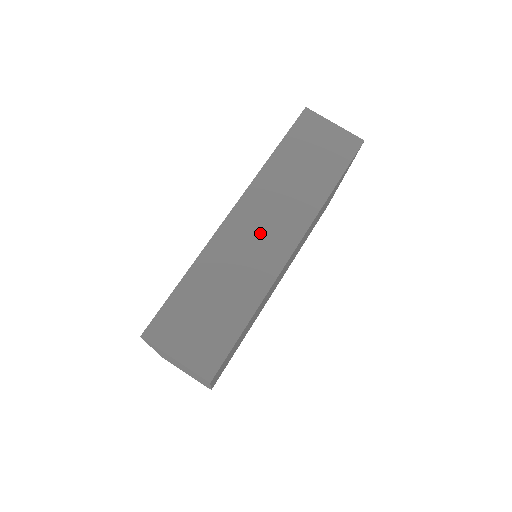
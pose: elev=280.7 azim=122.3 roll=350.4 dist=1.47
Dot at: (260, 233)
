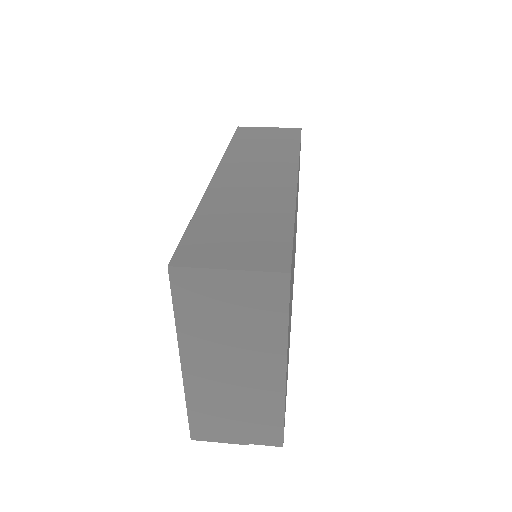
Dot at: (254, 178)
